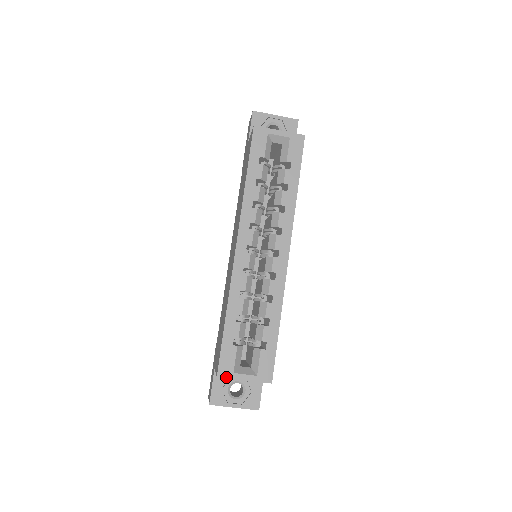
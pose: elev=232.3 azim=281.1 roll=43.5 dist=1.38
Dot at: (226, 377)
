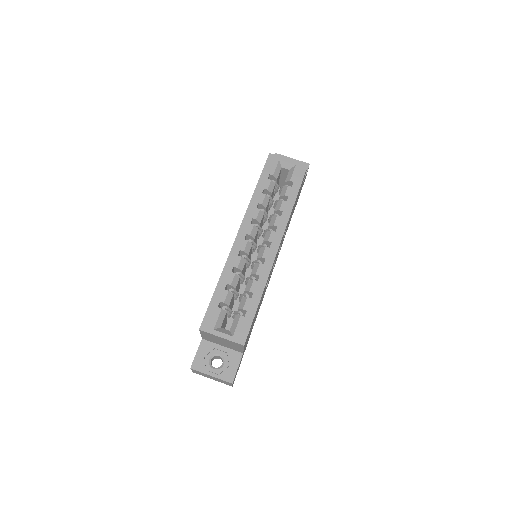
Dot at: (207, 331)
